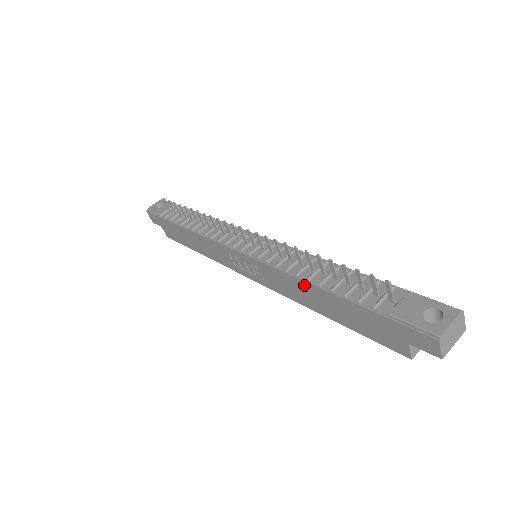
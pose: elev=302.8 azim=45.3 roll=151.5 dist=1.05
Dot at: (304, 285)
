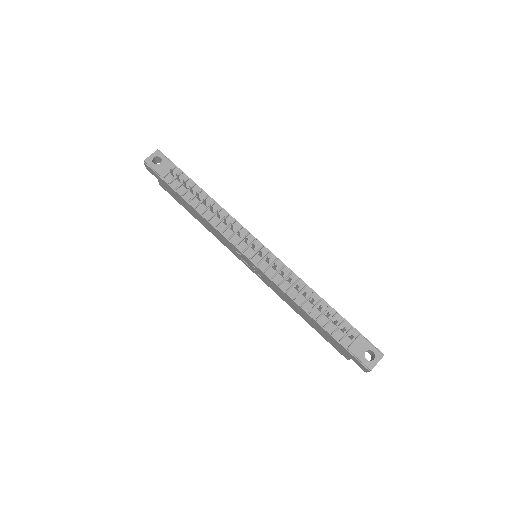
Dot at: (297, 305)
